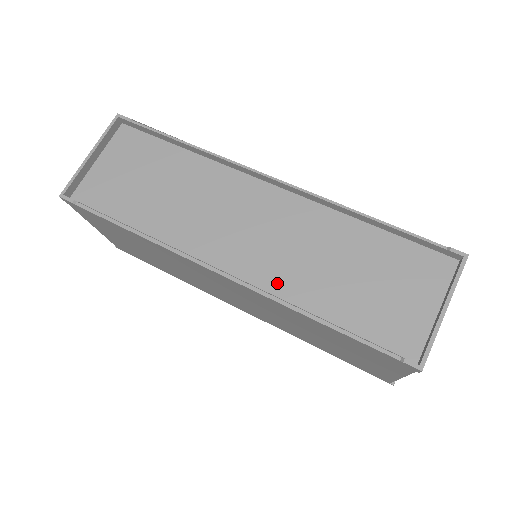
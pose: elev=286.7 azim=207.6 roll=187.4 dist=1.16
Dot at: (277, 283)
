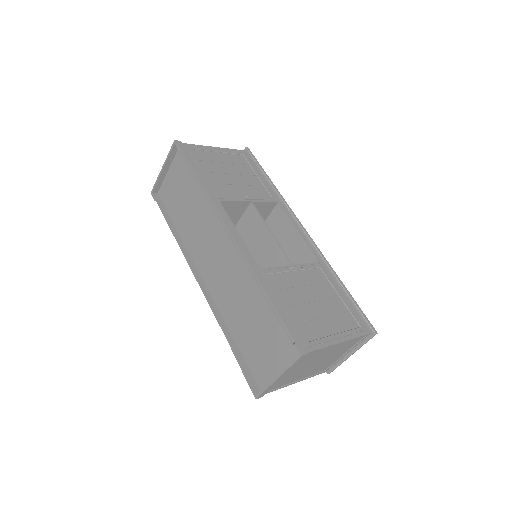
Dot at: (221, 302)
